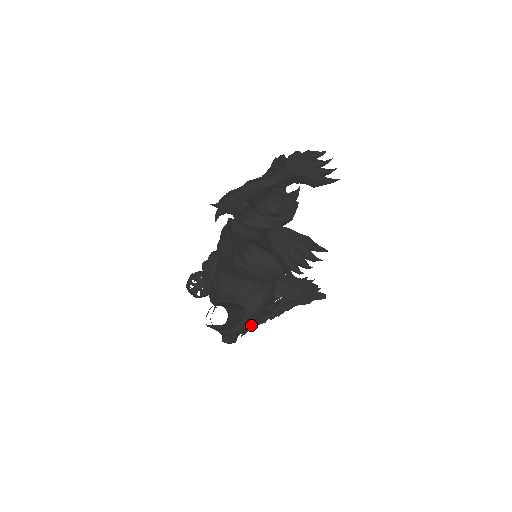
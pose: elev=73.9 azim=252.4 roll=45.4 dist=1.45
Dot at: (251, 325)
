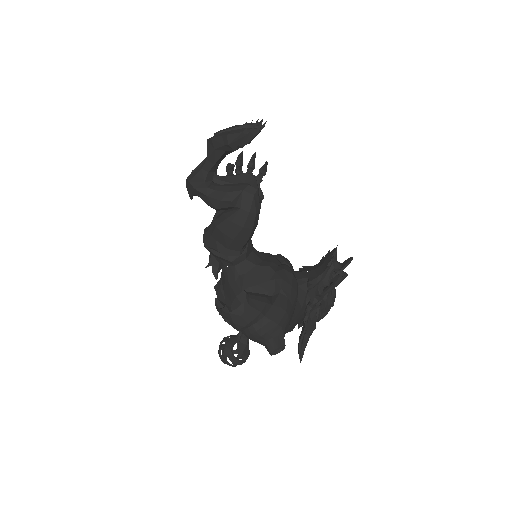
Dot at: (300, 337)
